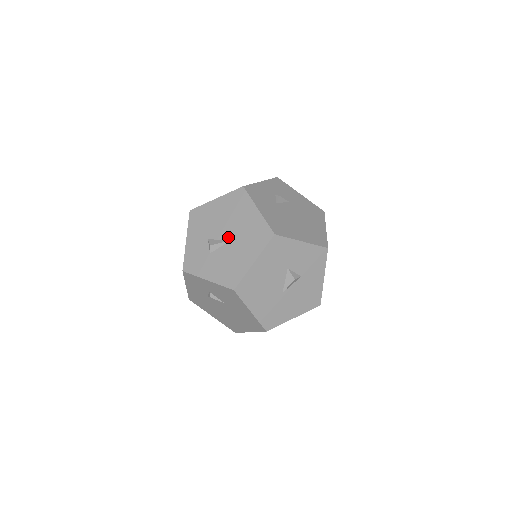
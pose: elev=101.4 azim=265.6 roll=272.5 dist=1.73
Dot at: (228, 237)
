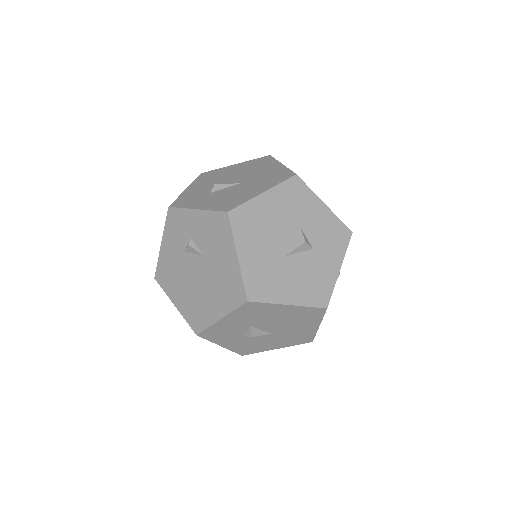
Dot at: (238, 181)
